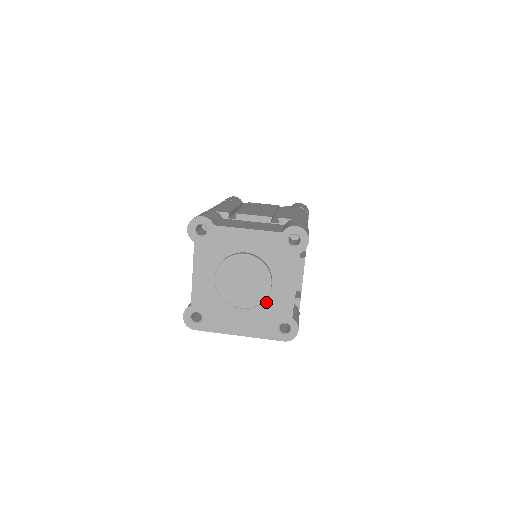
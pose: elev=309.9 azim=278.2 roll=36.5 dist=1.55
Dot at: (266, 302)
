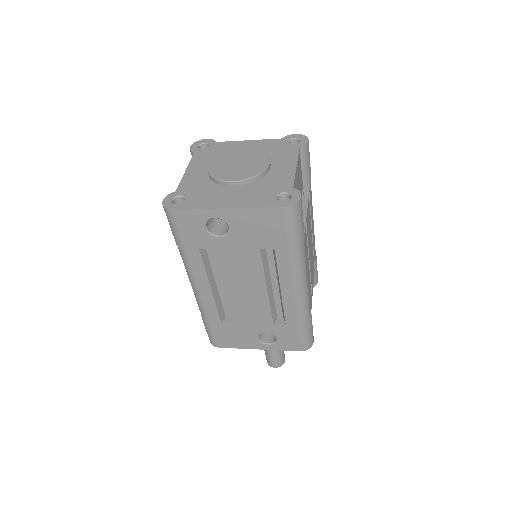
Dot at: (263, 180)
